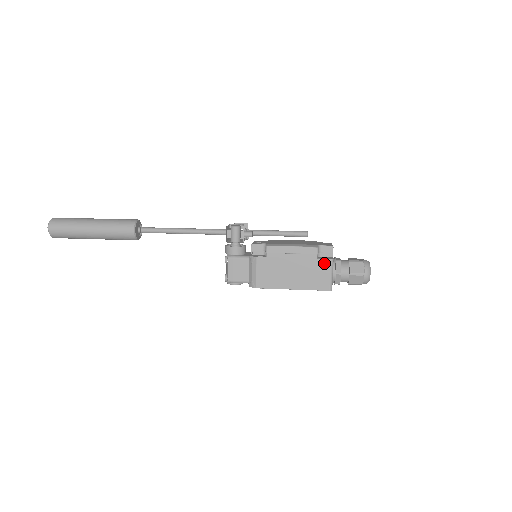
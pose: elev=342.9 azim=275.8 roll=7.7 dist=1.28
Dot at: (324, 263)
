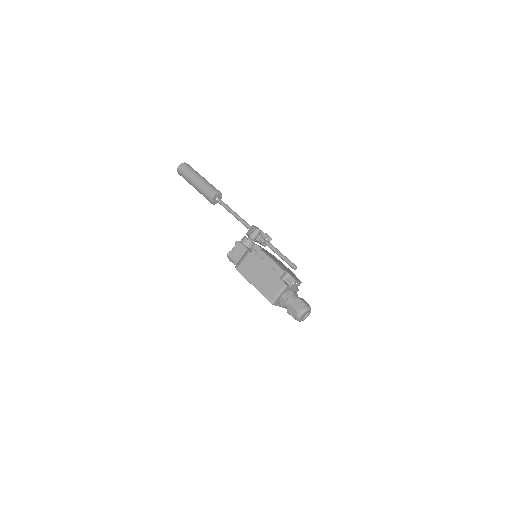
Dot at: (280, 283)
